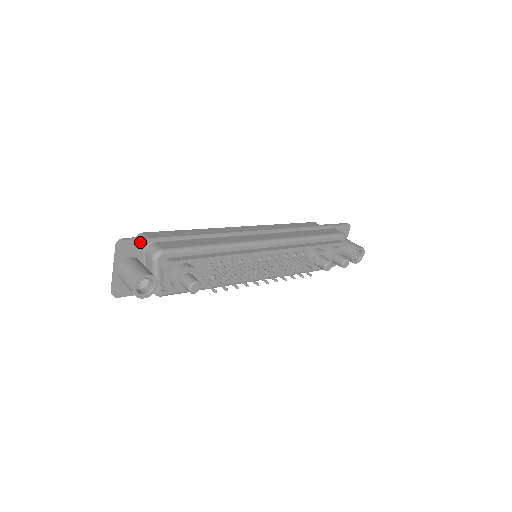
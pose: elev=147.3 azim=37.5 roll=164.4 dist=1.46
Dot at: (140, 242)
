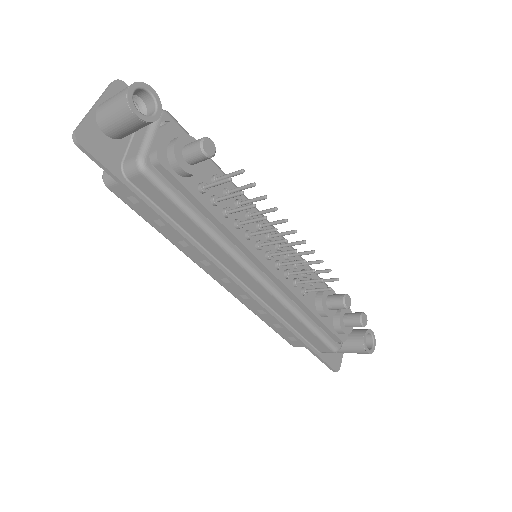
Dot at: occluded
